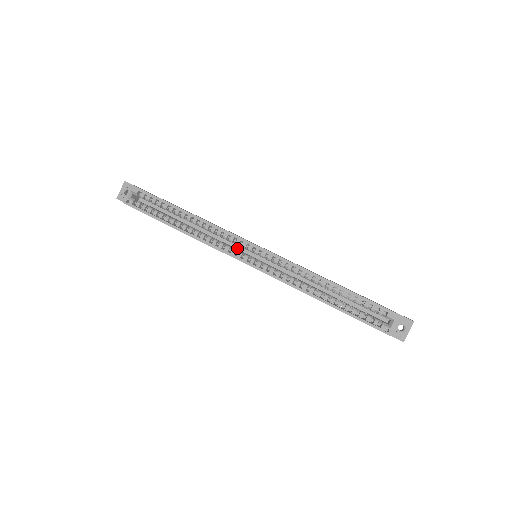
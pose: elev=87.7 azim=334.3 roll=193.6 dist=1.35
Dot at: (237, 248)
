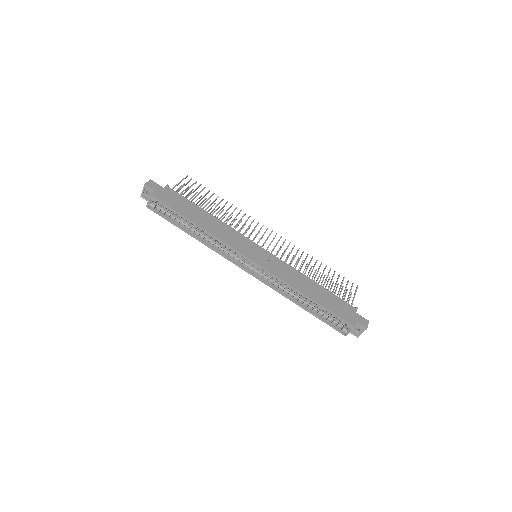
Dot at: occluded
